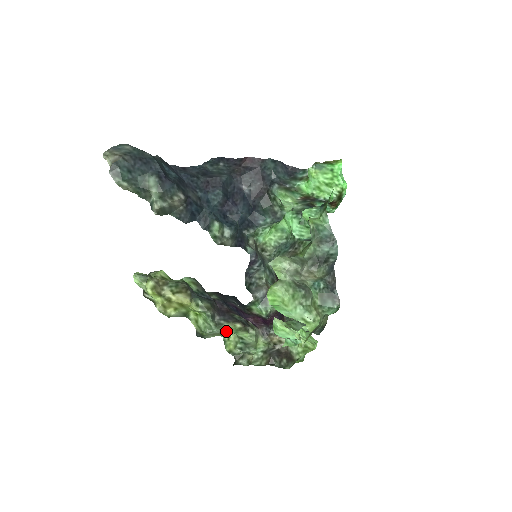
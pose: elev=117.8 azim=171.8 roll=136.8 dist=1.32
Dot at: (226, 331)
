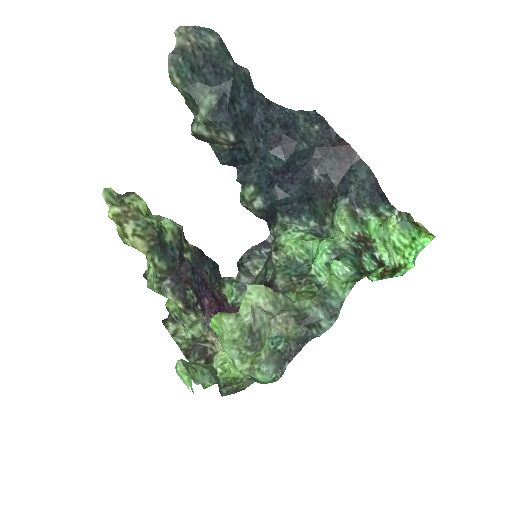
Dot at: occluded
